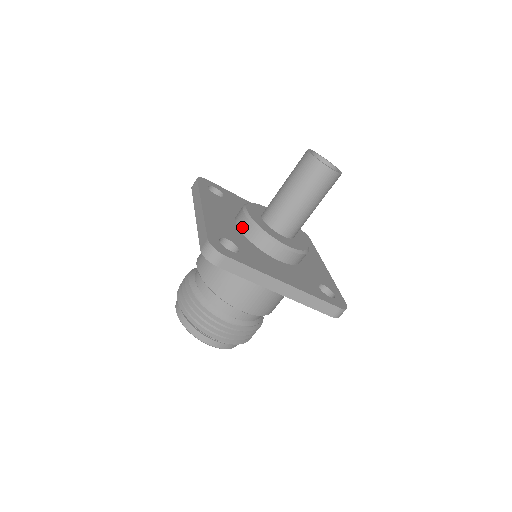
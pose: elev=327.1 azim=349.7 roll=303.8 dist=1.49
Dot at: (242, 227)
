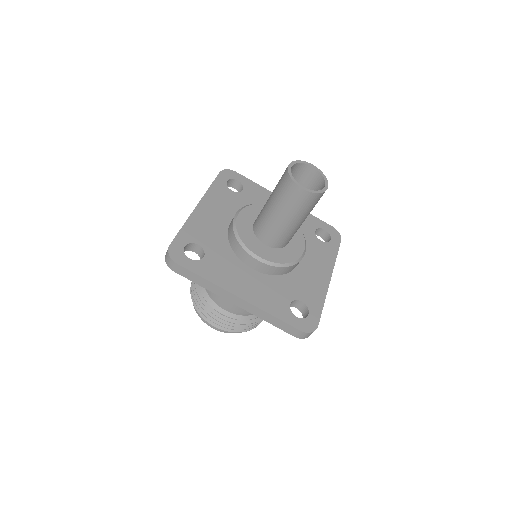
Dot at: (229, 231)
